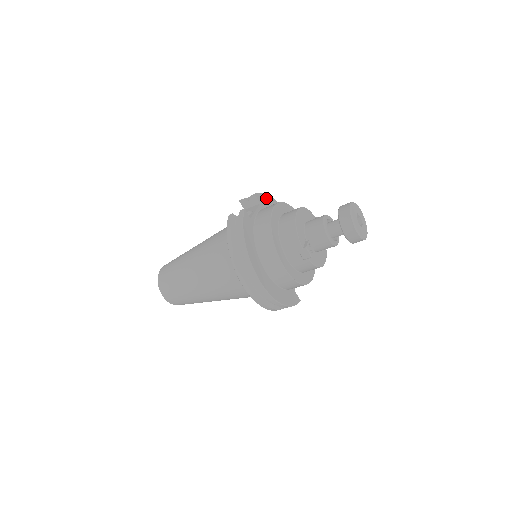
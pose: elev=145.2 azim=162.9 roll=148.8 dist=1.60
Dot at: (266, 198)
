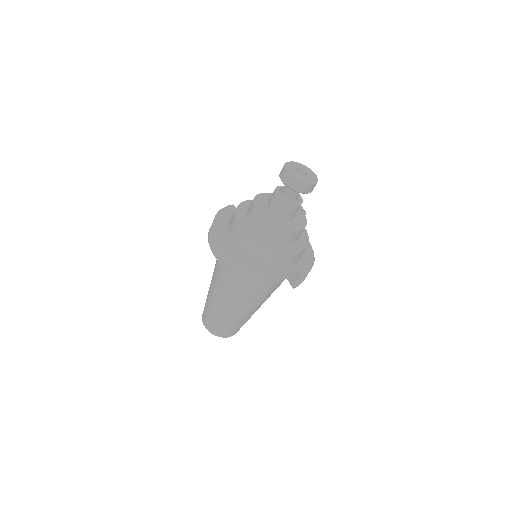
Dot at: occluded
